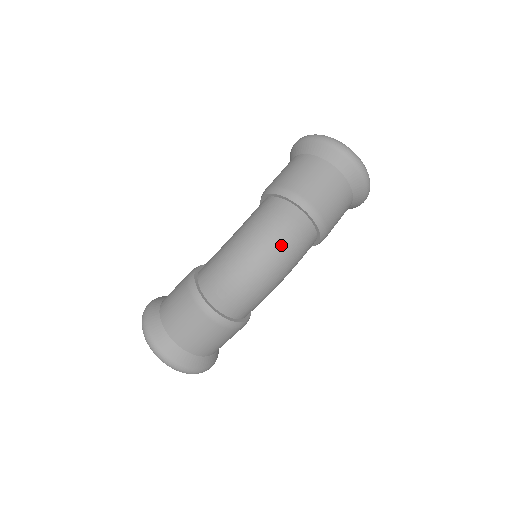
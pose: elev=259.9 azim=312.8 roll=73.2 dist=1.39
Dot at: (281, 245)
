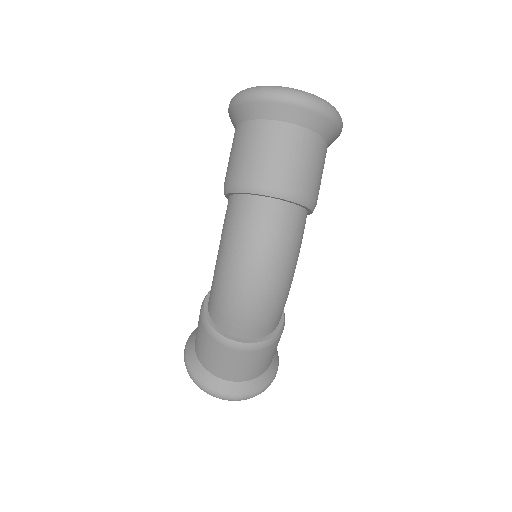
Dot at: (268, 250)
